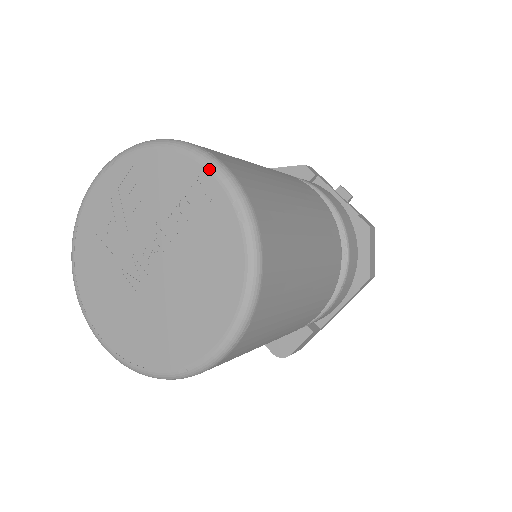
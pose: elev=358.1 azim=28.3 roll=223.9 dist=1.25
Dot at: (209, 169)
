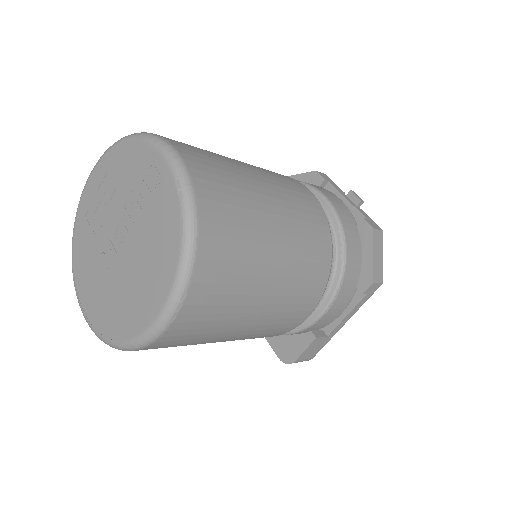
Dot at: (161, 153)
